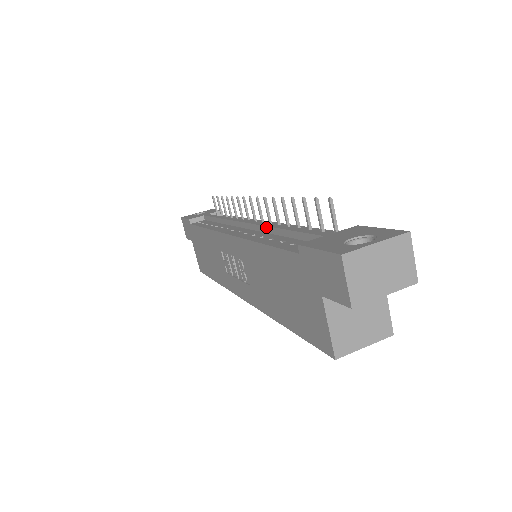
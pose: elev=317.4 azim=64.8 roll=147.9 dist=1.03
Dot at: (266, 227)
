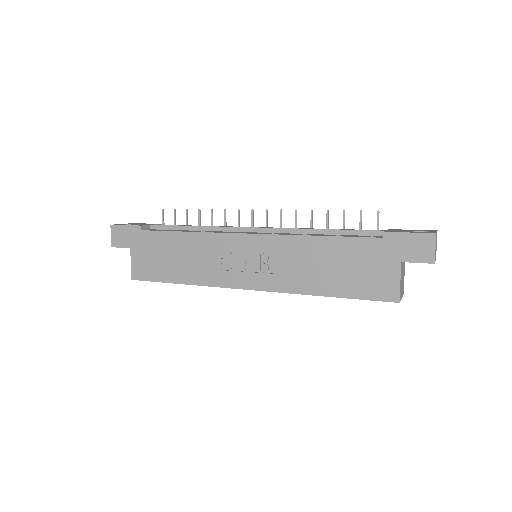
Dot at: (299, 229)
